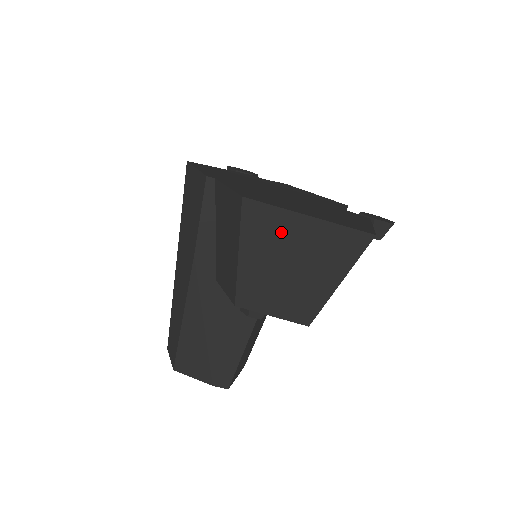
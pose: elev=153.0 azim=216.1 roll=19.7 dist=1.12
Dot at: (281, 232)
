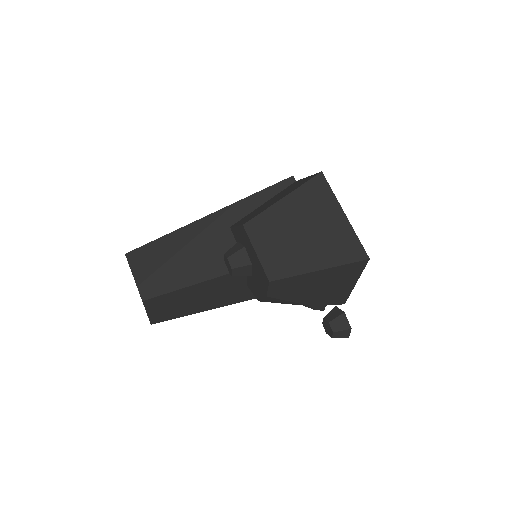
Dot at: (320, 208)
